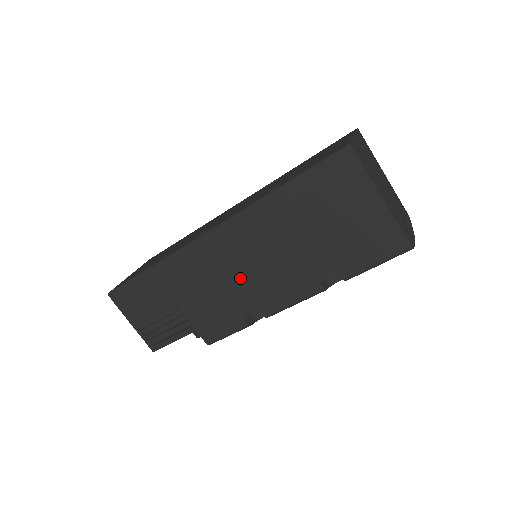
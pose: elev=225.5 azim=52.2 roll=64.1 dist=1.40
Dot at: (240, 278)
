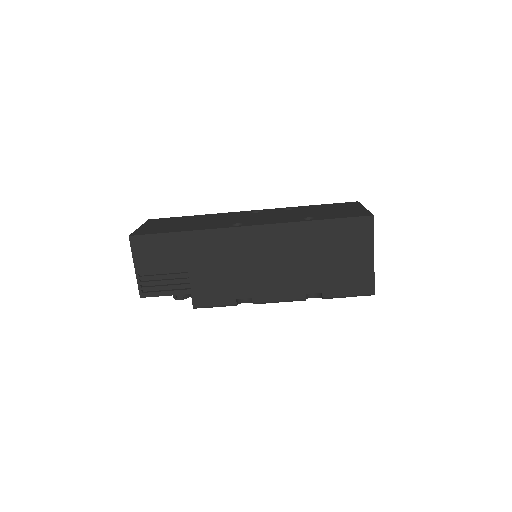
Dot at: (251, 268)
